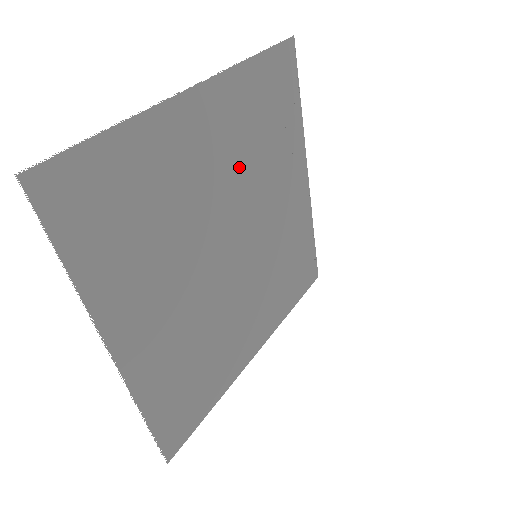
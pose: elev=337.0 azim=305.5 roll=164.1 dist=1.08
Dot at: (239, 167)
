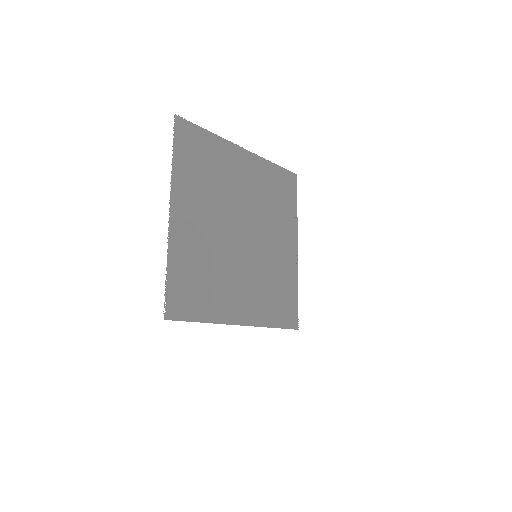
Dot at: (257, 199)
